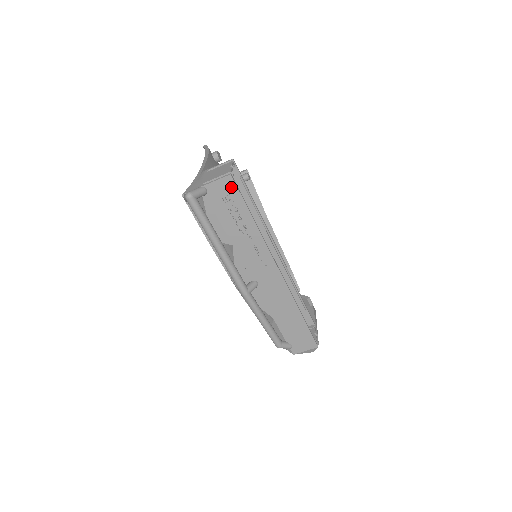
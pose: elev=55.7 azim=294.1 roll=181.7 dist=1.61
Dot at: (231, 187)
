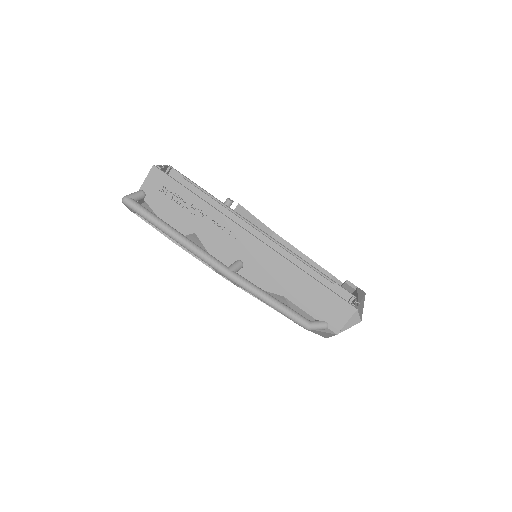
Dot at: (160, 176)
